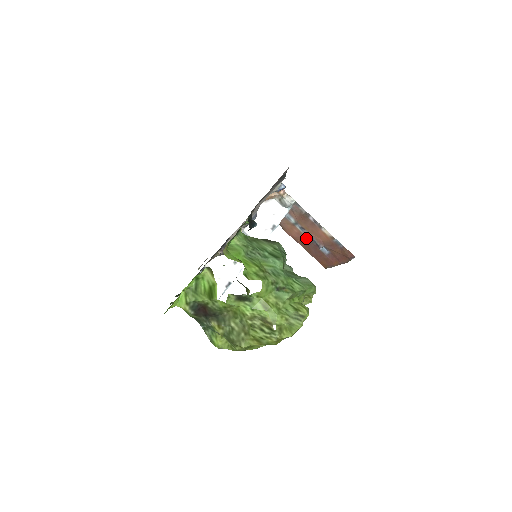
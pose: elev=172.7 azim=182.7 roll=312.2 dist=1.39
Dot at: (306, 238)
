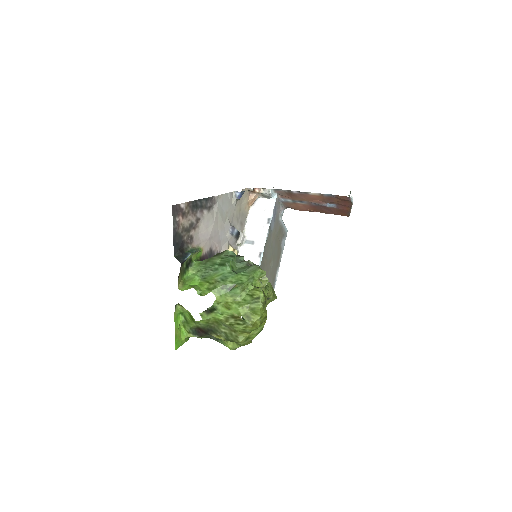
Dot at: (311, 206)
